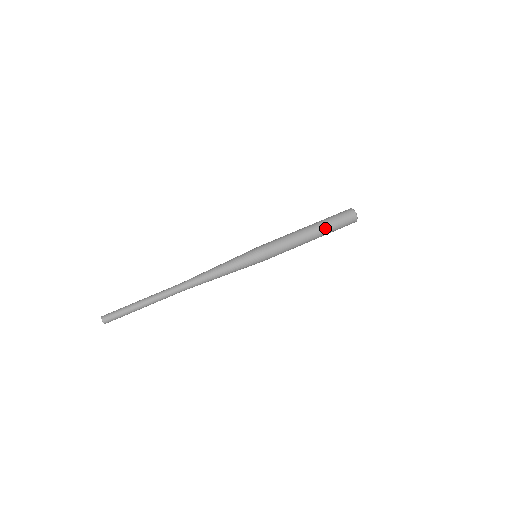
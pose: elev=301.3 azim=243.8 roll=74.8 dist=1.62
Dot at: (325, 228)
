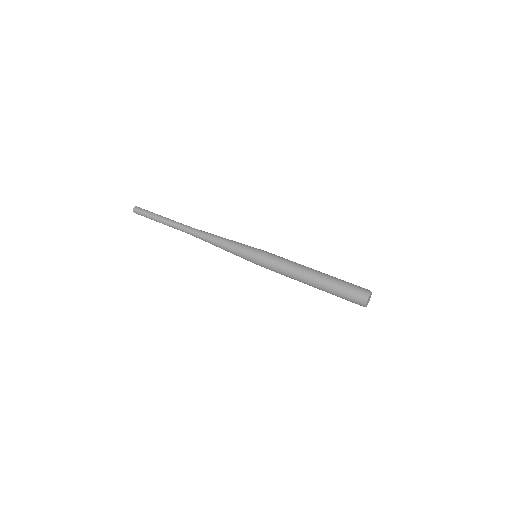
Dot at: (325, 287)
